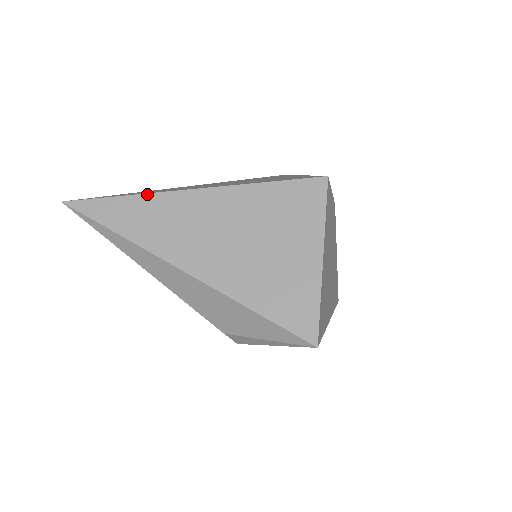
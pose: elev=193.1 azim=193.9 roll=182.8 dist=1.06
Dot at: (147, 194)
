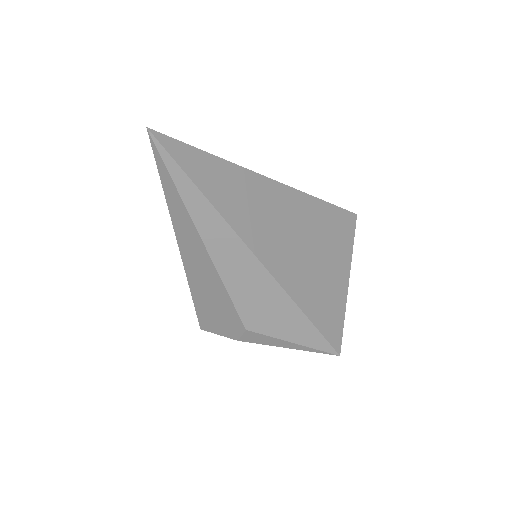
Dot at: (238, 166)
